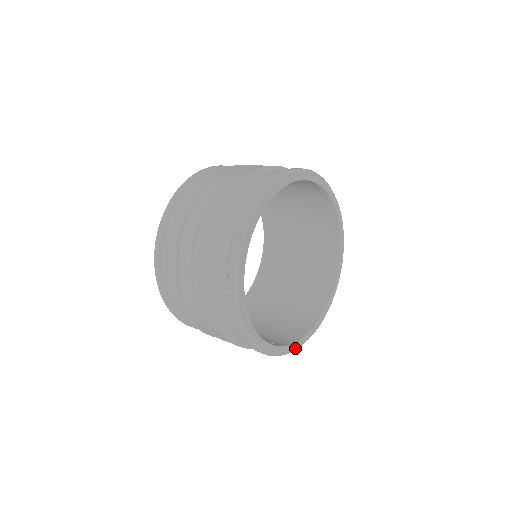
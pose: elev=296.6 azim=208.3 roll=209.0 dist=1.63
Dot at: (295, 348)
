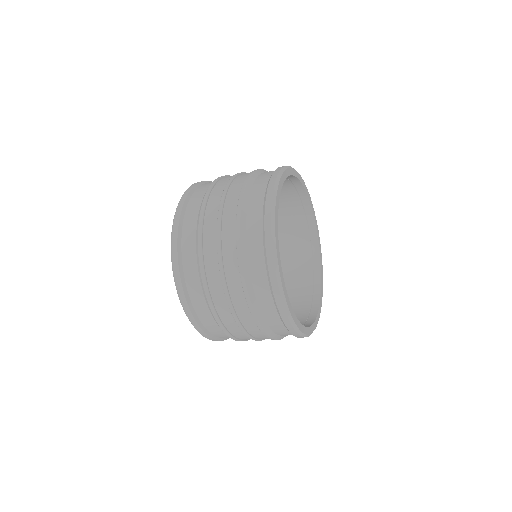
Dot at: (322, 276)
